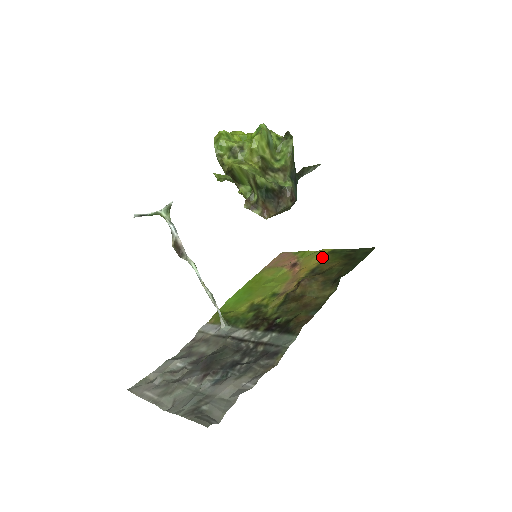
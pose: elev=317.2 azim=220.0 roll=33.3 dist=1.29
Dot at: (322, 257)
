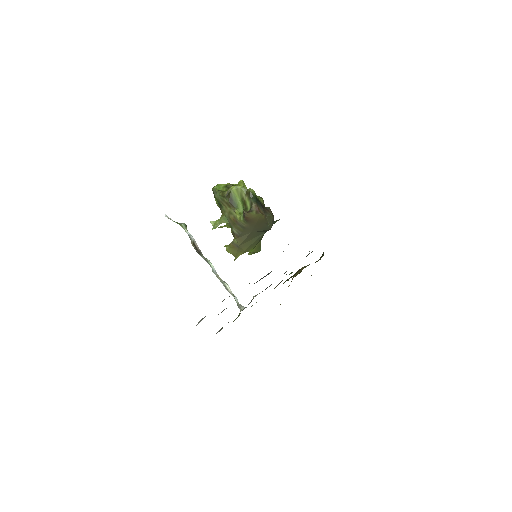
Dot at: occluded
